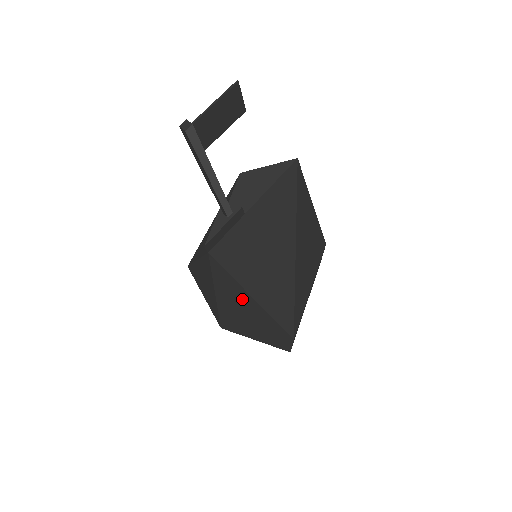
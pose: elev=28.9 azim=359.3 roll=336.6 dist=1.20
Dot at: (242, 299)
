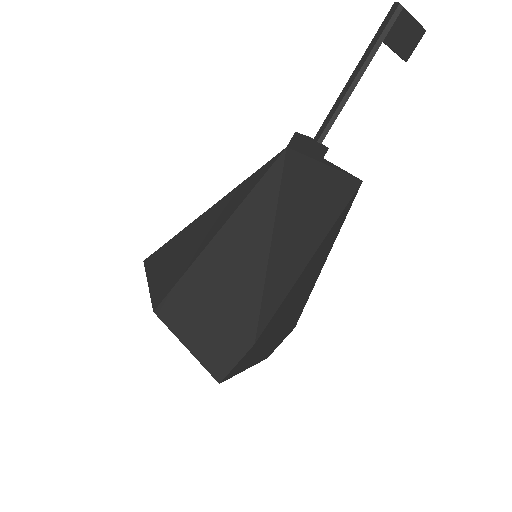
Dot at: (253, 240)
